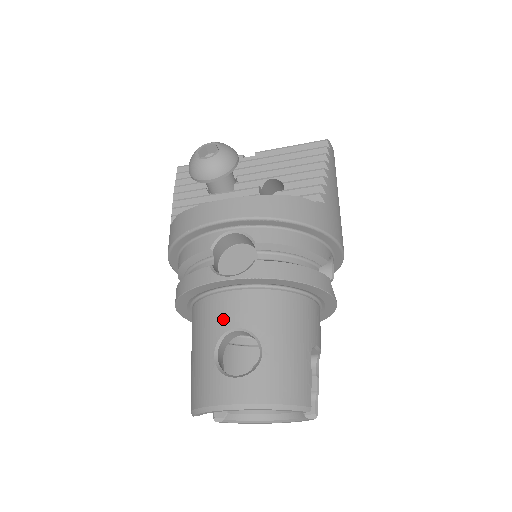
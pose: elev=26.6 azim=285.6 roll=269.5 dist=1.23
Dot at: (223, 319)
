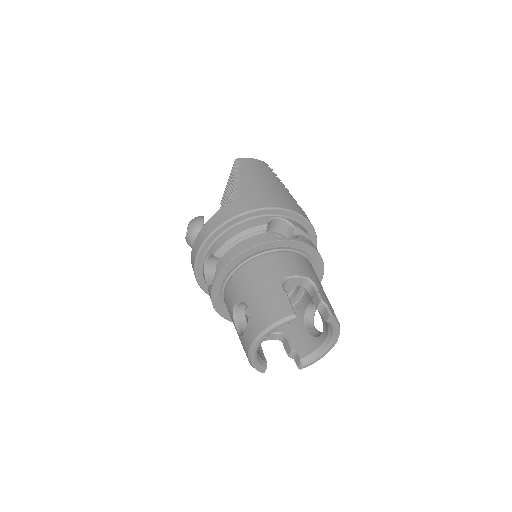
Dot at: (229, 307)
